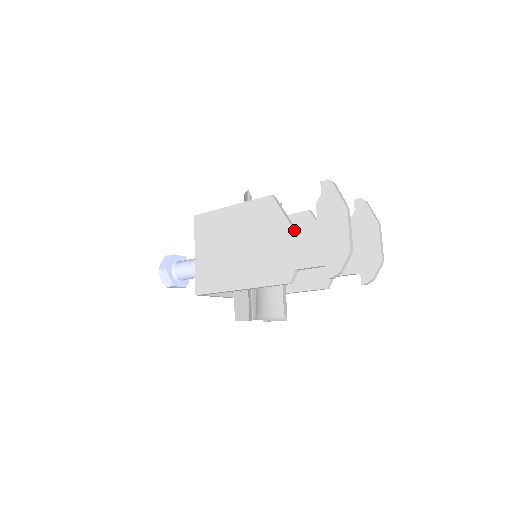
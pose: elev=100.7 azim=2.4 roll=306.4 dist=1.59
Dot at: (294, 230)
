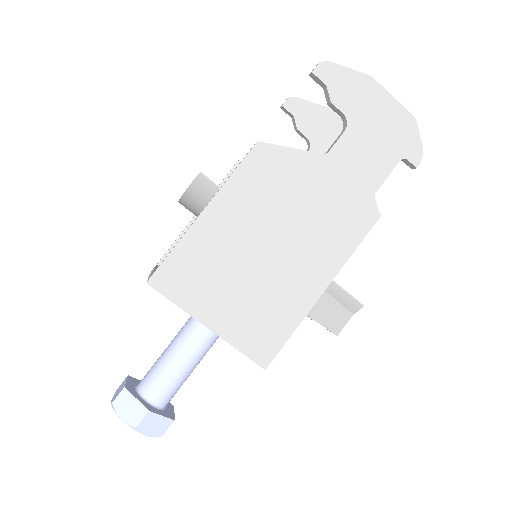
Dot at: (331, 155)
